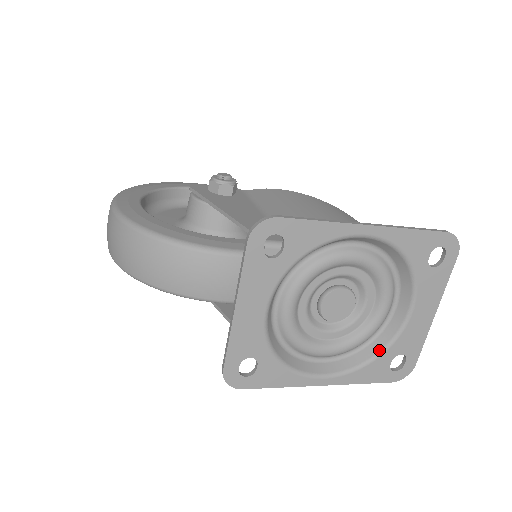
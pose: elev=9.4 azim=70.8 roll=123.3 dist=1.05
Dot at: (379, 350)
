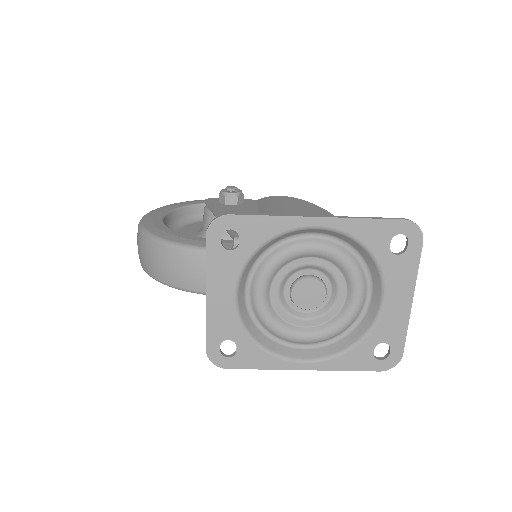
Dot at: (358, 338)
